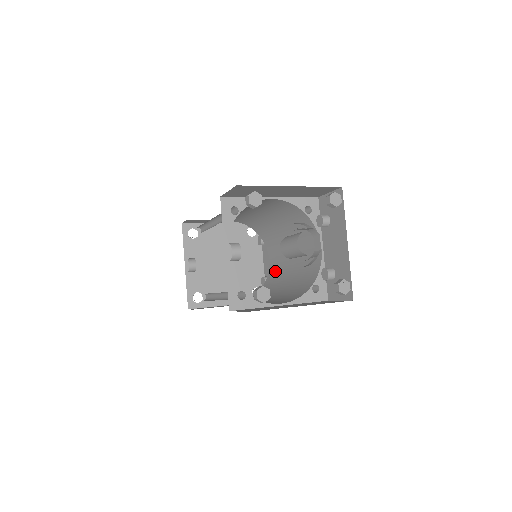
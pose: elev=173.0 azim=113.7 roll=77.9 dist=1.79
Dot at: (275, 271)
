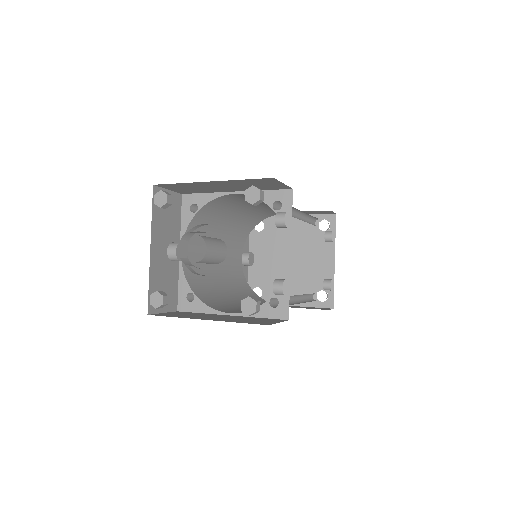
Dot at: occluded
